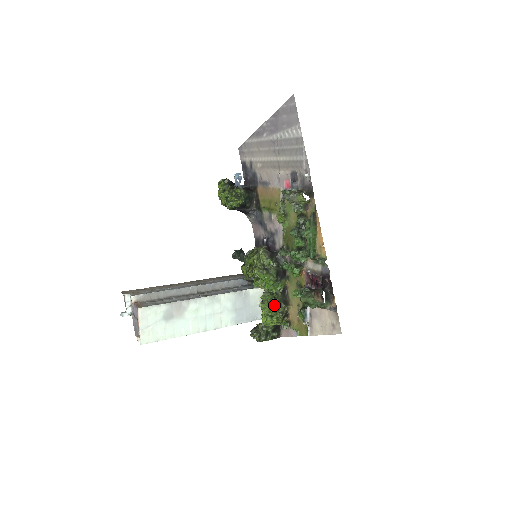
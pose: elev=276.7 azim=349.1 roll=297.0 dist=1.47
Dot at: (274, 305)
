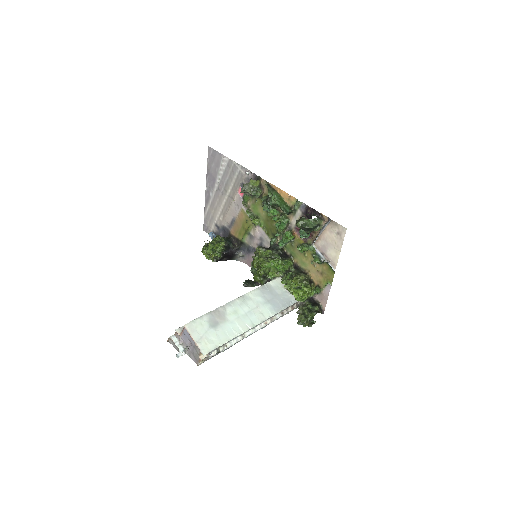
Dot at: (294, 277)
